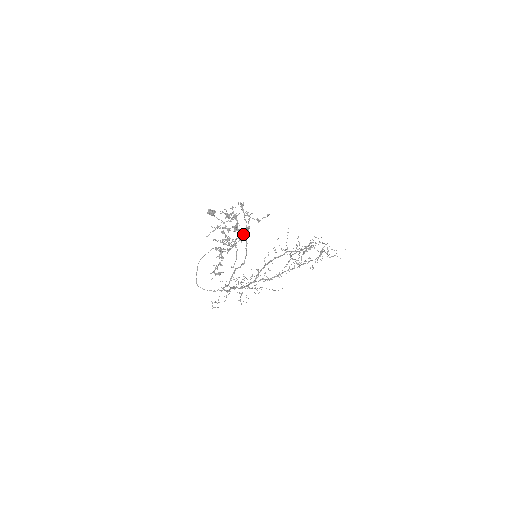
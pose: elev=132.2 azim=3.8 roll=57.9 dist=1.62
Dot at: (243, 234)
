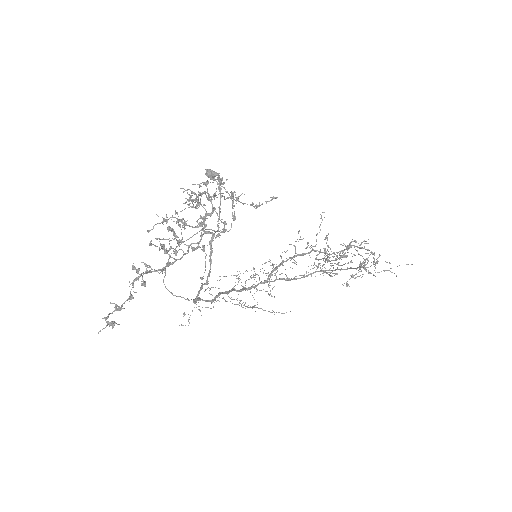
Dot at: occluded
